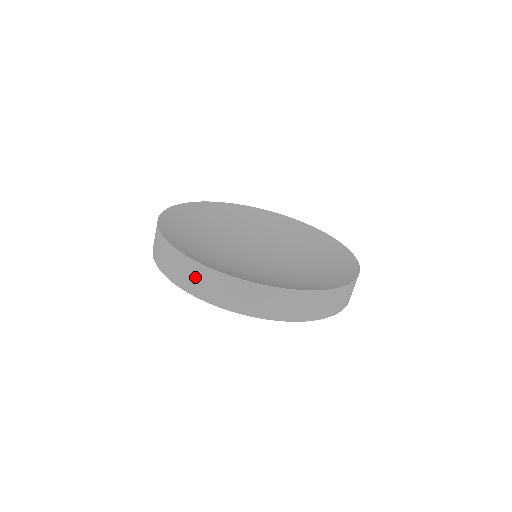
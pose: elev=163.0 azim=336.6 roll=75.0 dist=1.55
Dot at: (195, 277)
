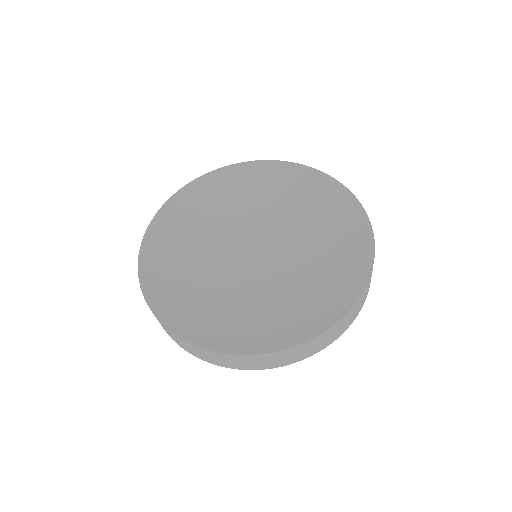
Dot at: occluded
